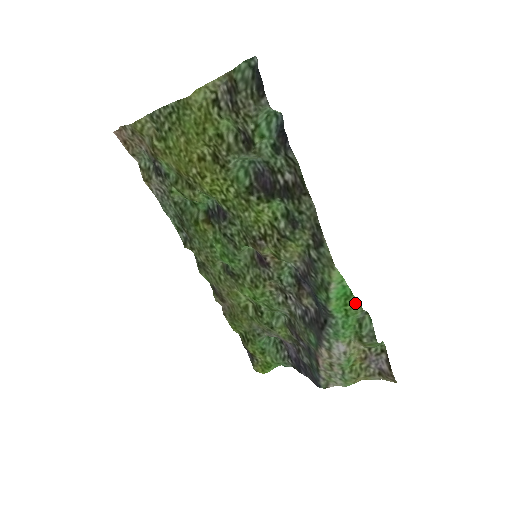
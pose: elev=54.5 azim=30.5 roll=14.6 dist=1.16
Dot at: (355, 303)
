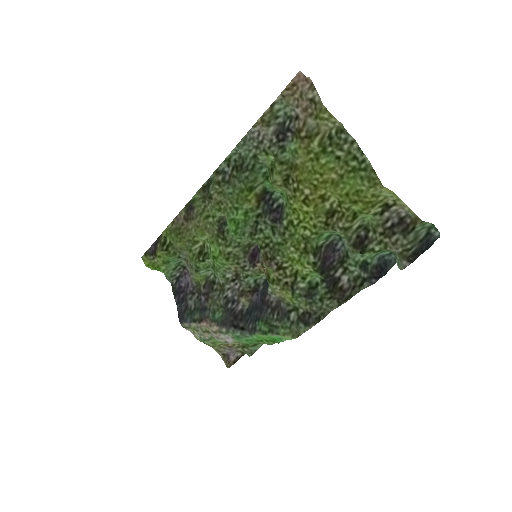
Dot at: (271, 344)
